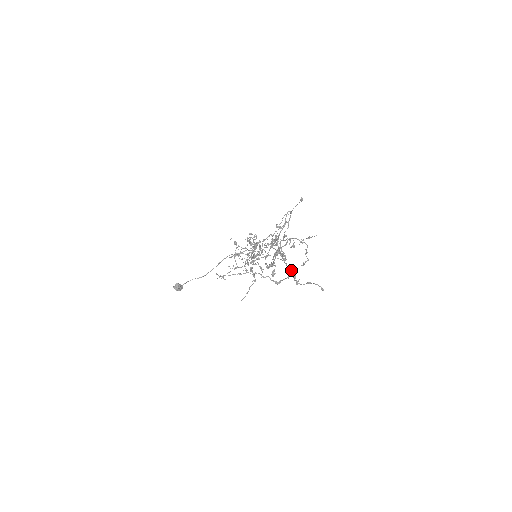
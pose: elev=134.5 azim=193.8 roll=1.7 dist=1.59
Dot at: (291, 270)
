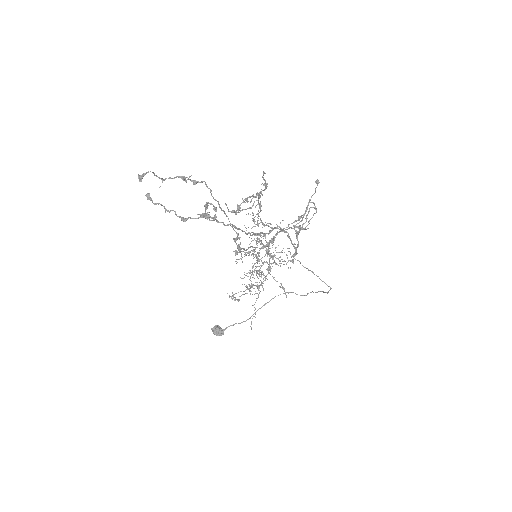
Dot at: (236, 228)
